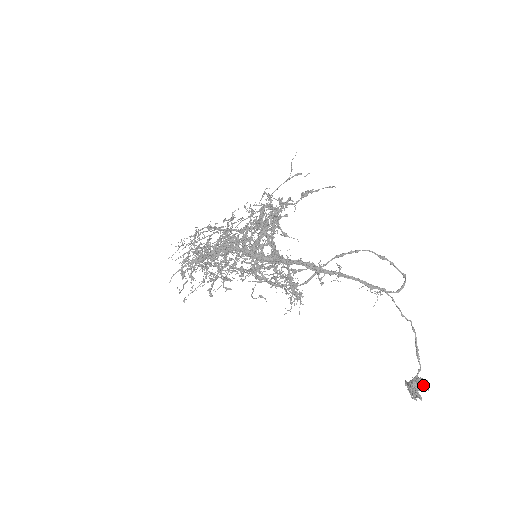
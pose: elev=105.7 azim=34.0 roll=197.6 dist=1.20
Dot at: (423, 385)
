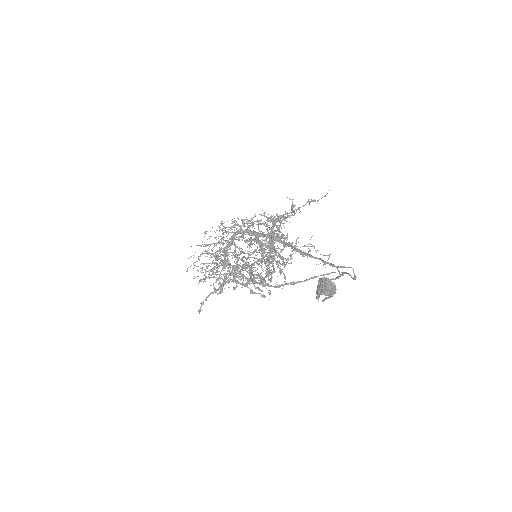
Dot at: (330, 284)
